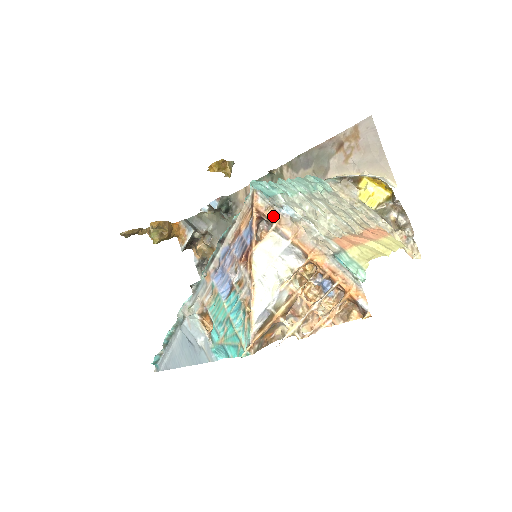
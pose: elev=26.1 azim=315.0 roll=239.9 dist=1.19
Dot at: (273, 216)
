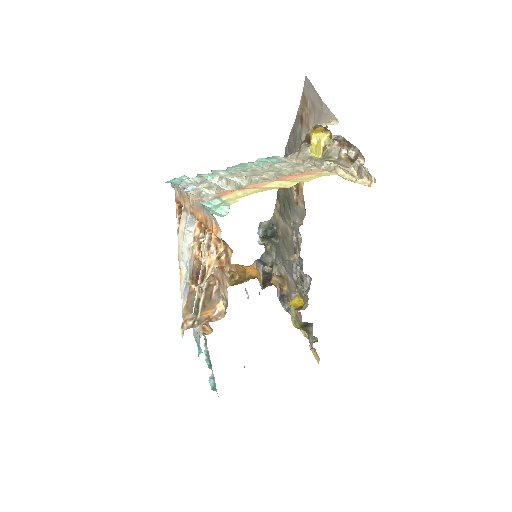
Dot at: (182, 199)
